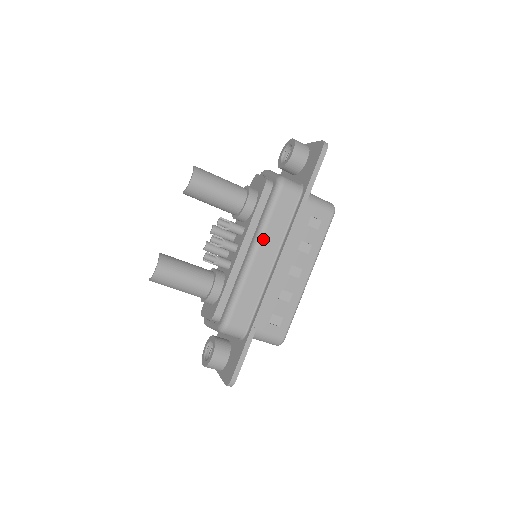
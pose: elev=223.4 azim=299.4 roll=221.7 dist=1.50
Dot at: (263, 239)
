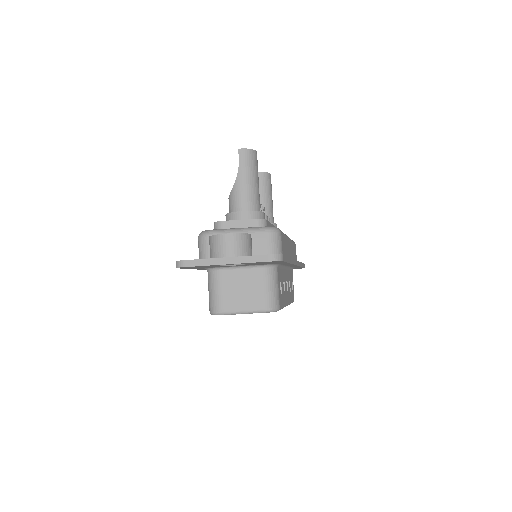
Dot at: (291, 242)
